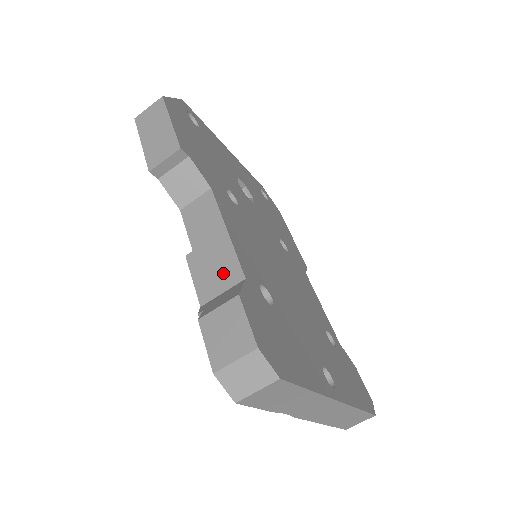
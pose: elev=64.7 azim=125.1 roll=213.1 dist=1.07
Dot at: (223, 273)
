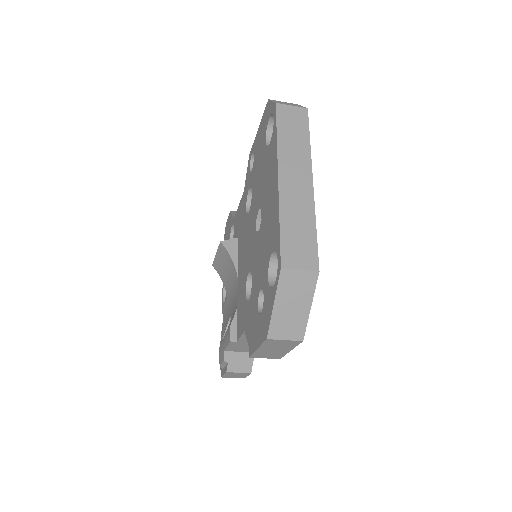
Dot at: (246, 350)
